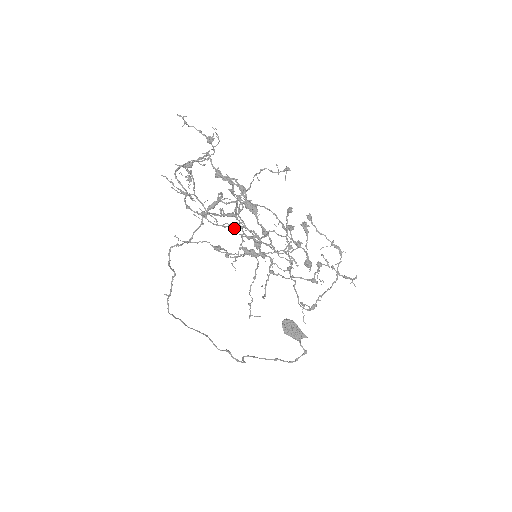
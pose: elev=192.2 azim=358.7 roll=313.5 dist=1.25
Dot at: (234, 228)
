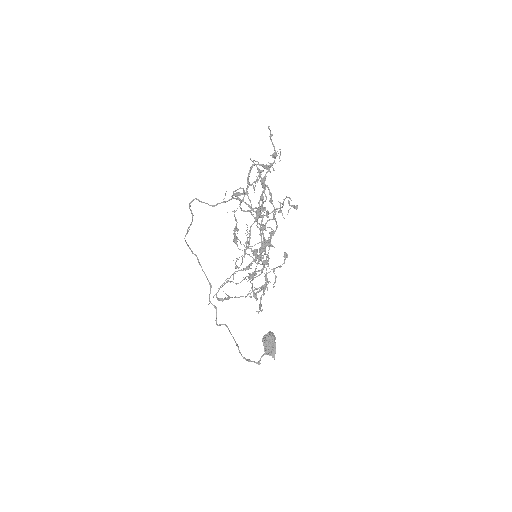
Dot at: (262, 228)
